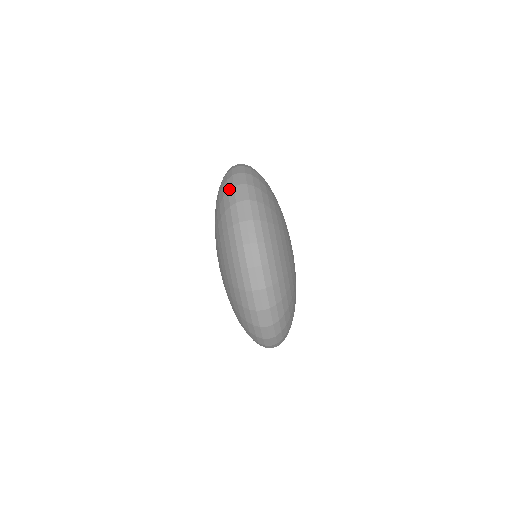
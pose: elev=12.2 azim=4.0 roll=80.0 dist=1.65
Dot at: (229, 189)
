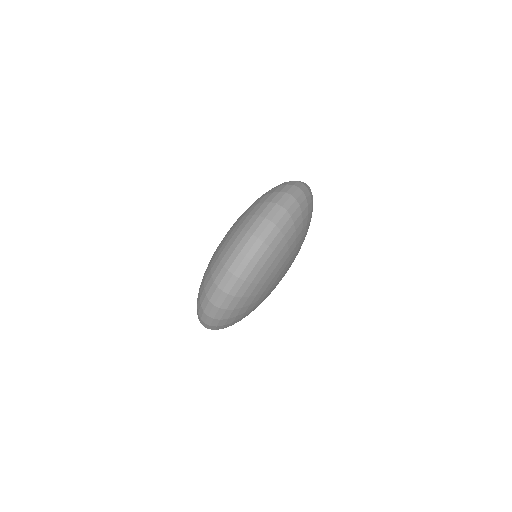
Dot at: (261, 215)
